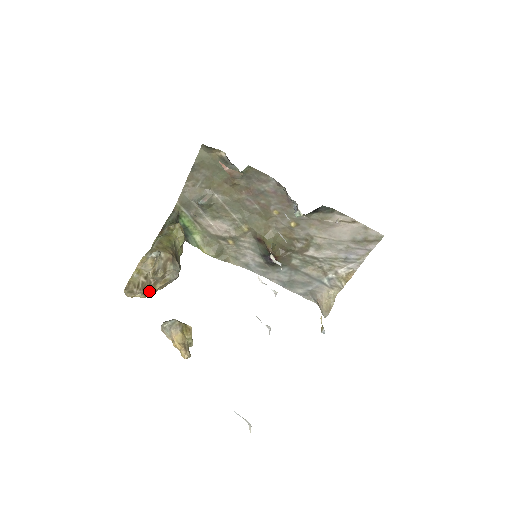
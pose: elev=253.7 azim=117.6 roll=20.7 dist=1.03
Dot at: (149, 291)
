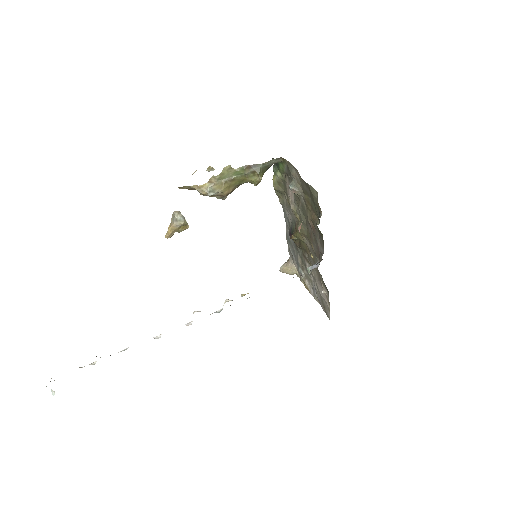
Dot at: occluded
